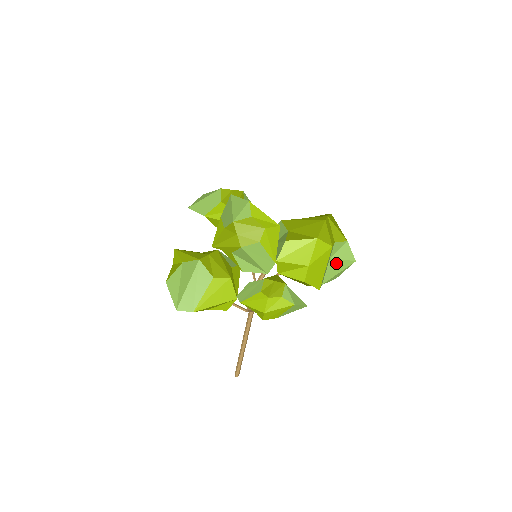
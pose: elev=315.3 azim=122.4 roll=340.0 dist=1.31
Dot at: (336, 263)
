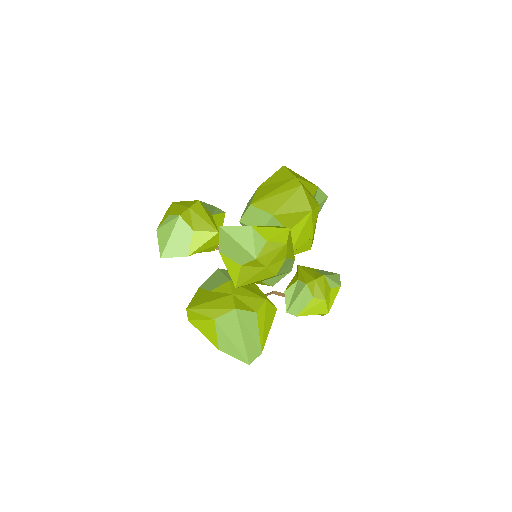
Dot at: occluded
